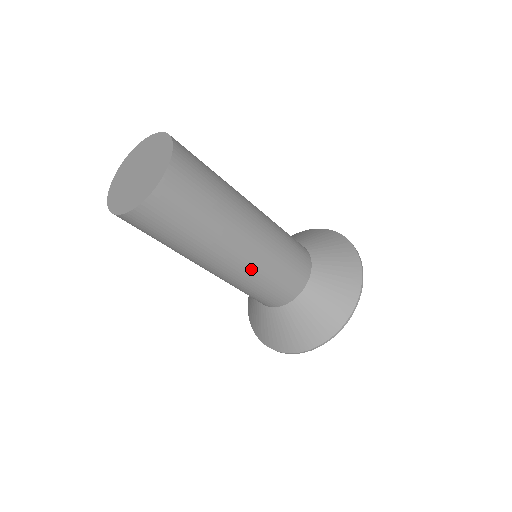
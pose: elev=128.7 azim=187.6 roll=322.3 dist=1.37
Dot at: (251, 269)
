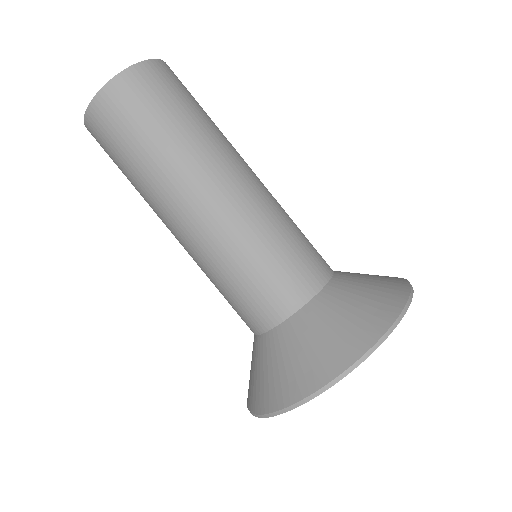
Dot at: (194, 259)
